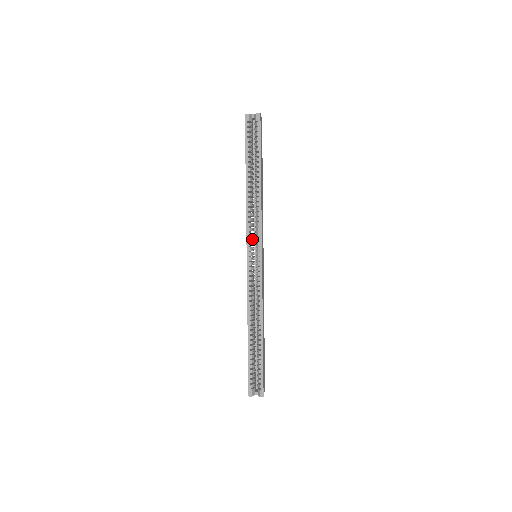
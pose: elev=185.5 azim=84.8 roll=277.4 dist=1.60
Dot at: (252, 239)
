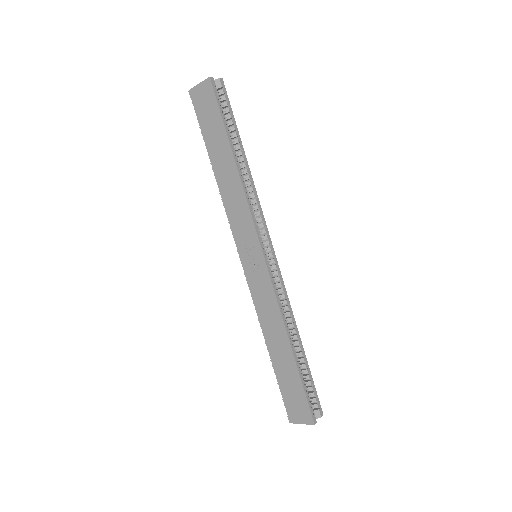
Dot at: occluded
